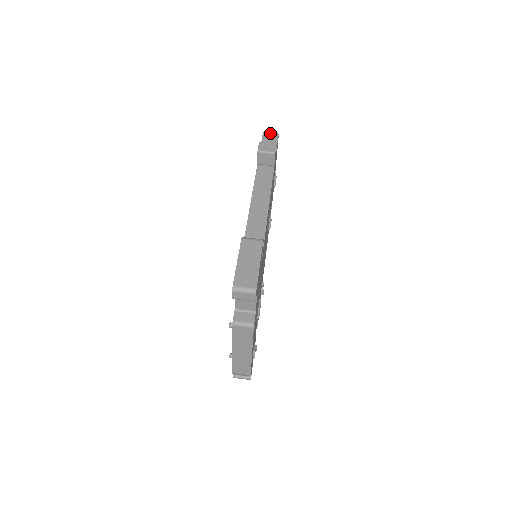
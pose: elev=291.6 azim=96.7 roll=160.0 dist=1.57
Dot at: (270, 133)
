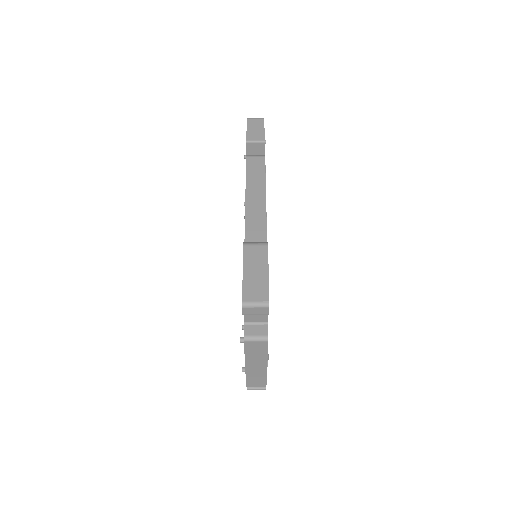
Dot at: (255, 119)
